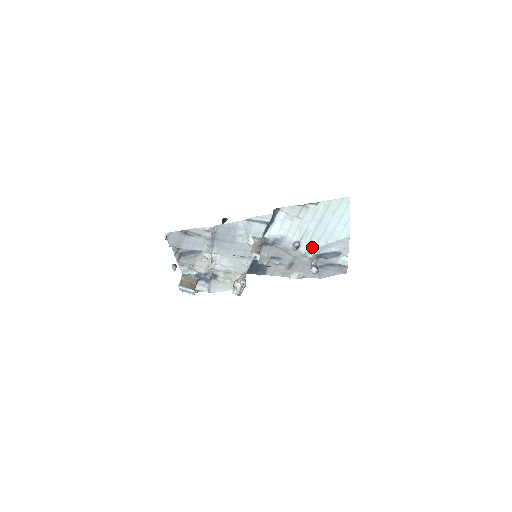
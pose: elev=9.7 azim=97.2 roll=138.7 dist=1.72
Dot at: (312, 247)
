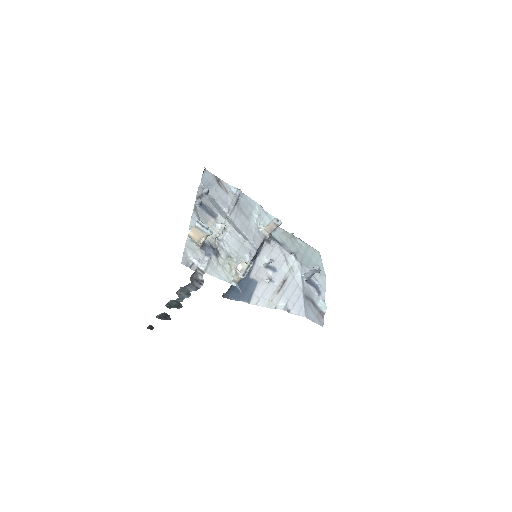
Dot at: (304, 265)
